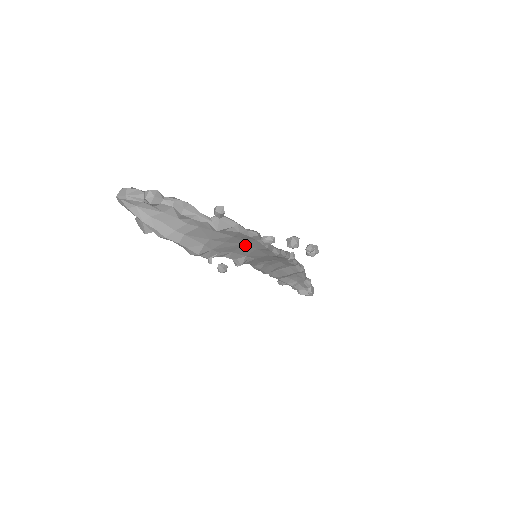
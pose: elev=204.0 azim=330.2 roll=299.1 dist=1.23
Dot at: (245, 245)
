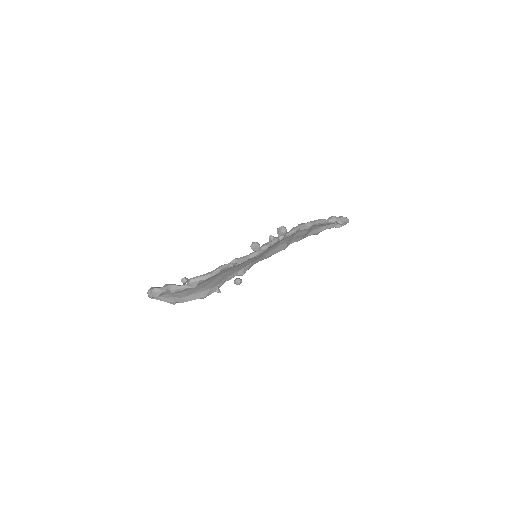
Dot at: (227, 272)
